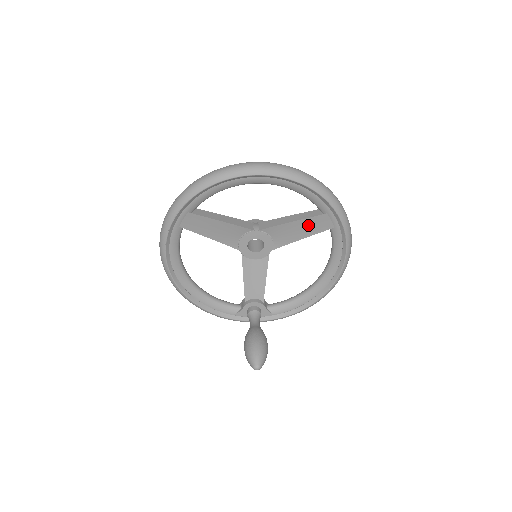
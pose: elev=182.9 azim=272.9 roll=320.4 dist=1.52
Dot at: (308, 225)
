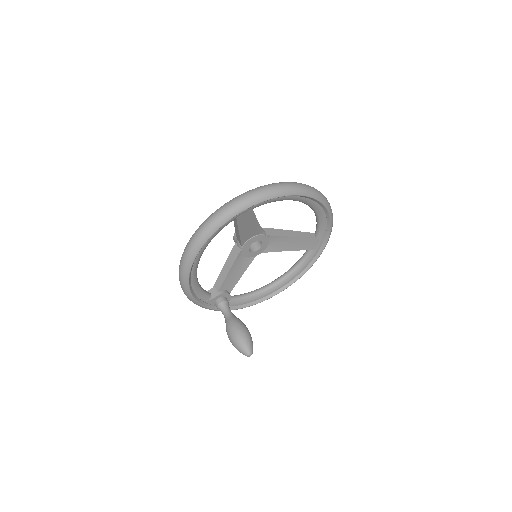
Dot at: (301, 243)
